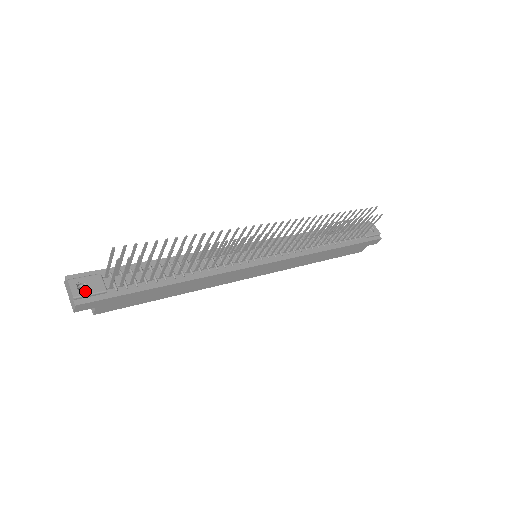
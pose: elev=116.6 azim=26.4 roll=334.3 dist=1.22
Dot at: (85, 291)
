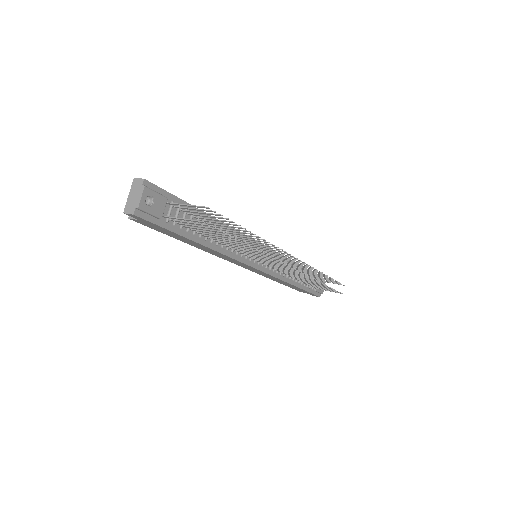
Dot at: (149, 207)
